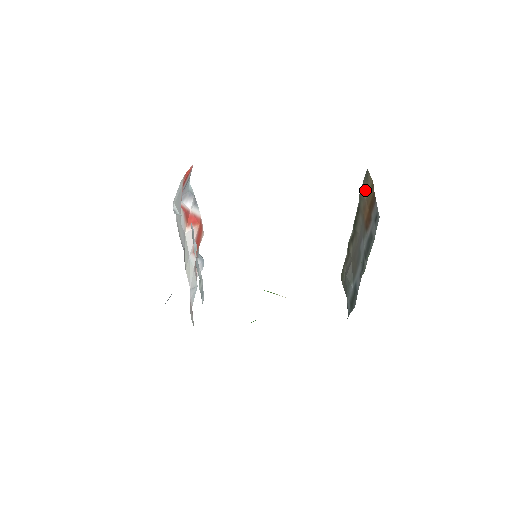
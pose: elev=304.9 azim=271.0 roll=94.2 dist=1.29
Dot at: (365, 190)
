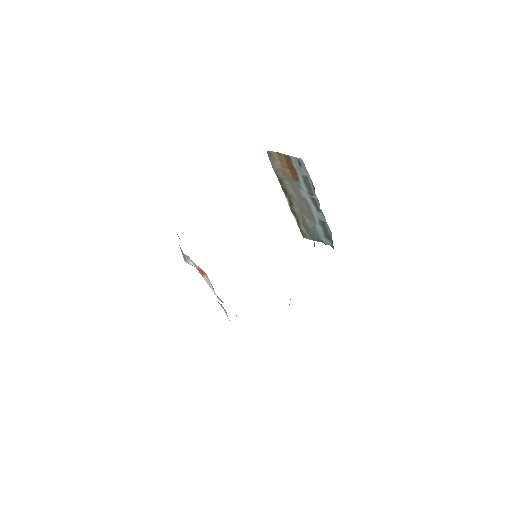
Dot at: (276, 163)
